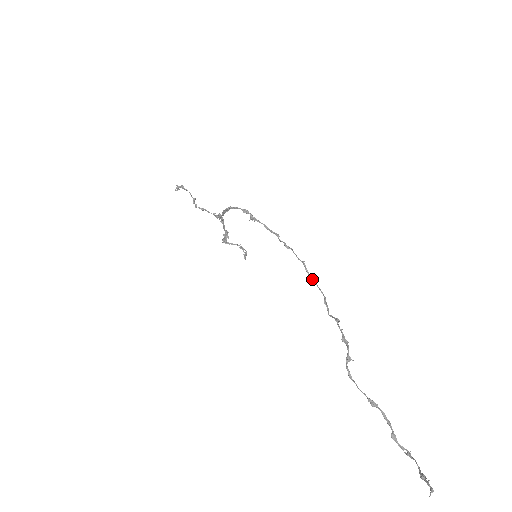
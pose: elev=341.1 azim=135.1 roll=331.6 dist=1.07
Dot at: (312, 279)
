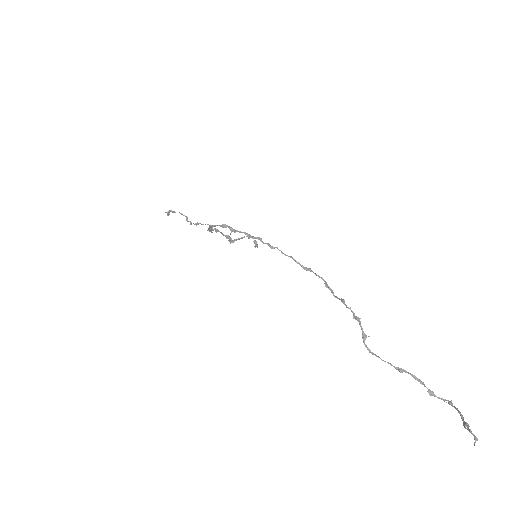
Dot at: (306, 269)
